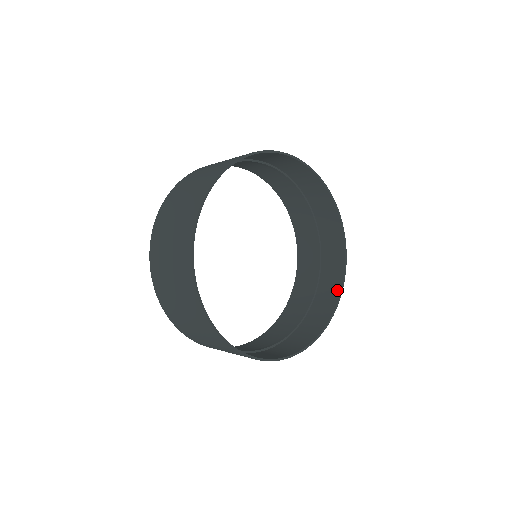
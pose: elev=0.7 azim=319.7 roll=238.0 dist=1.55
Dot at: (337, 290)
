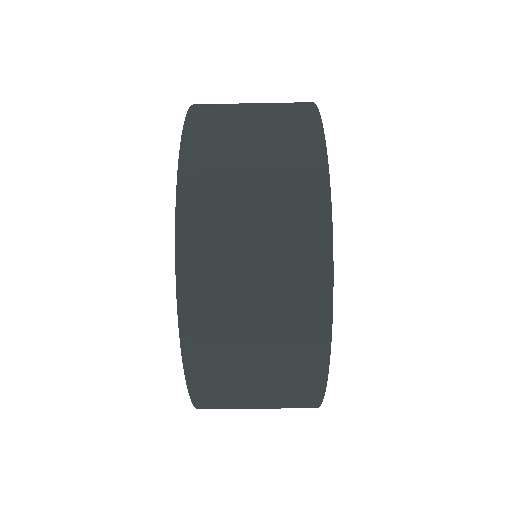
Dot at: occluded
